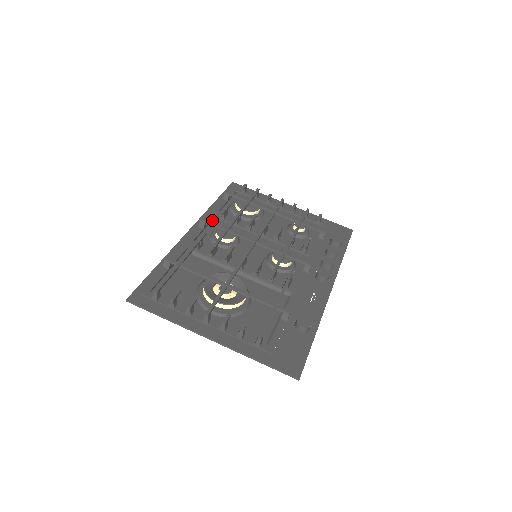
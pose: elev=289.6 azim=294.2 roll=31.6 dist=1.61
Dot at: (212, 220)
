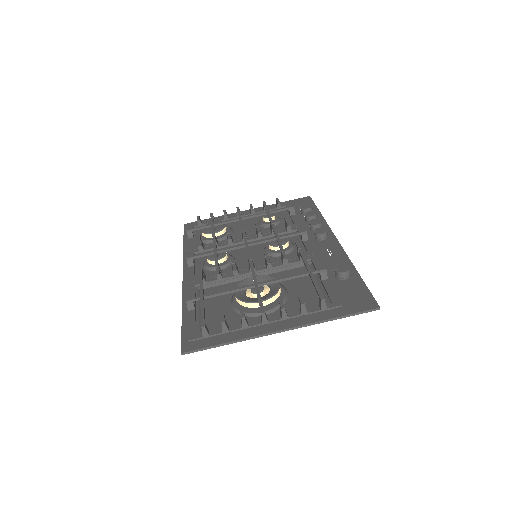
Dot at: occluded
